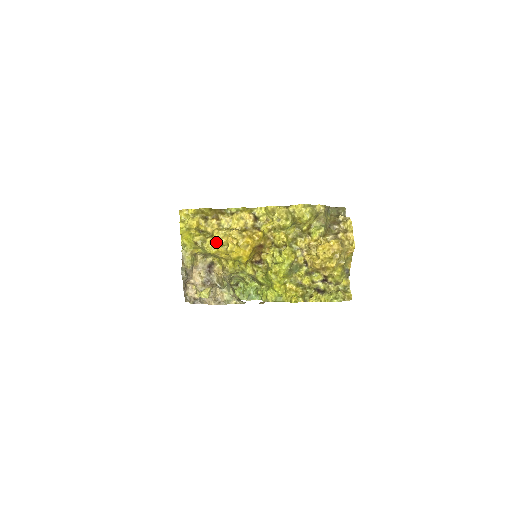
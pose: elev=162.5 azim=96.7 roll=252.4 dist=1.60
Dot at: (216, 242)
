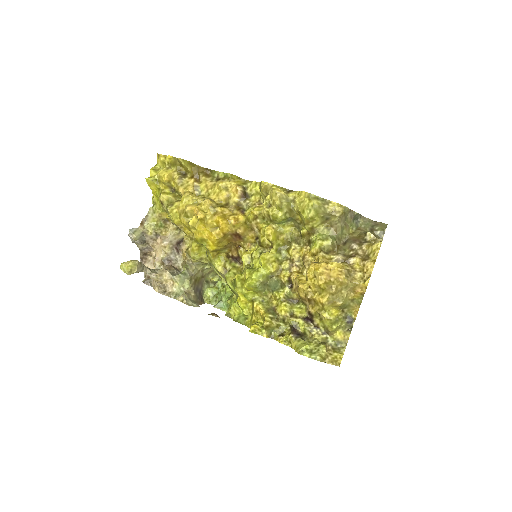
Dot at: (180, 208)
